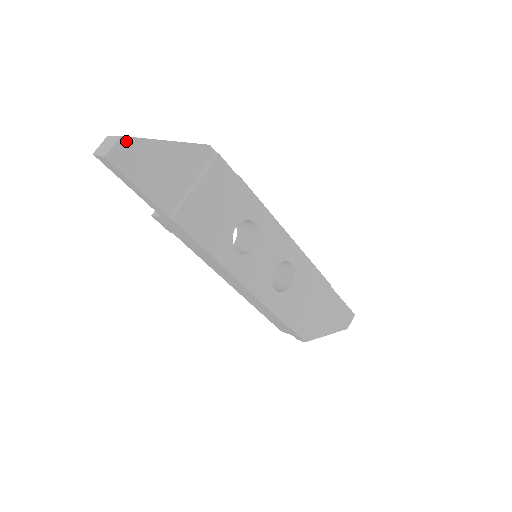
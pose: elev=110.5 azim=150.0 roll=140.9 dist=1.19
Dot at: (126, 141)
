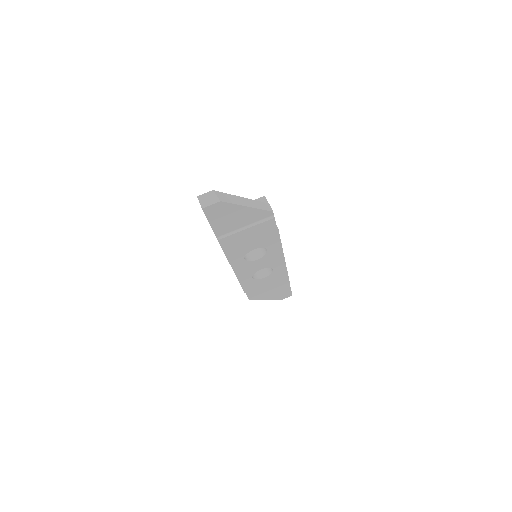
Dot at: (221, 203)
